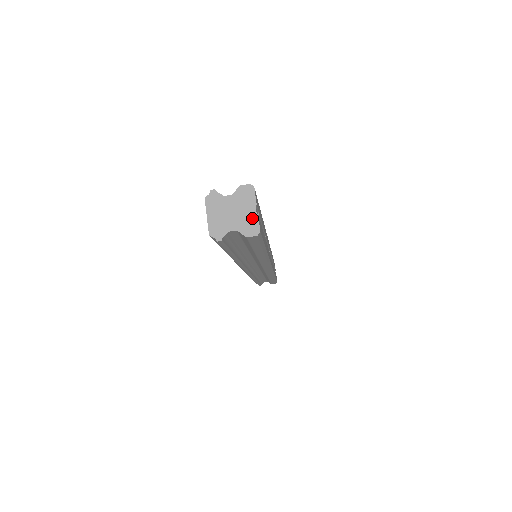
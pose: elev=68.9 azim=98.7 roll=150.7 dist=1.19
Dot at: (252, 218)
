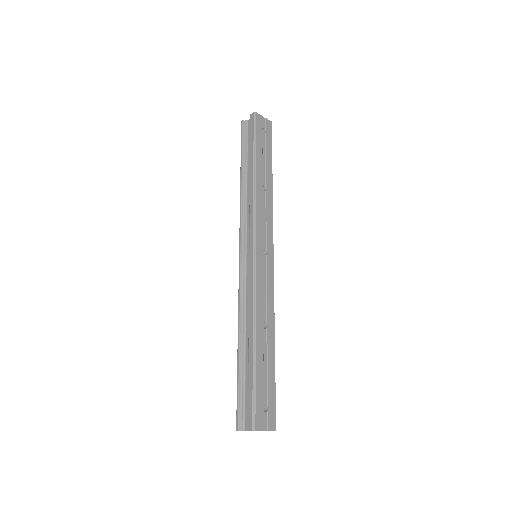
Dot at: occluded
